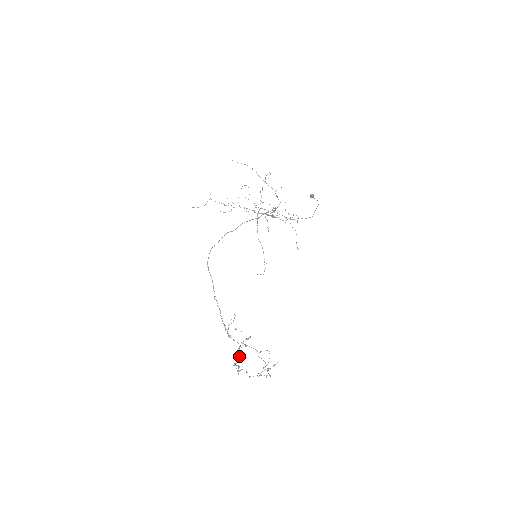
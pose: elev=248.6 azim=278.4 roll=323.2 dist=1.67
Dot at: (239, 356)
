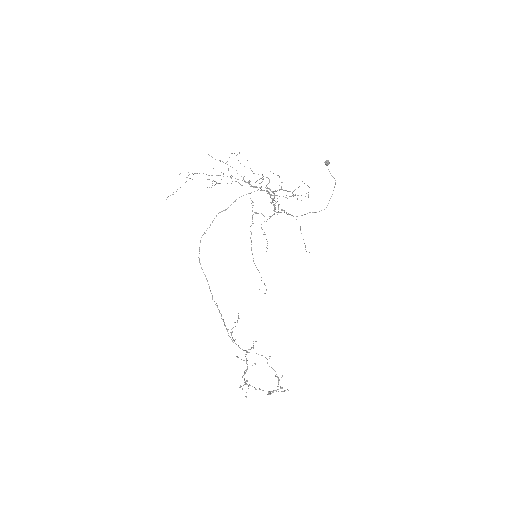
Dot at: (244, 384)
